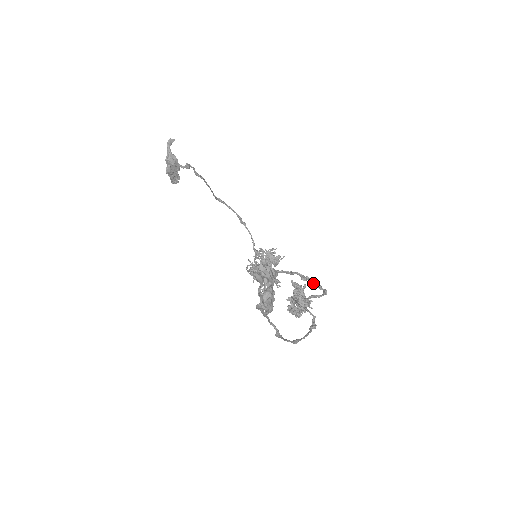
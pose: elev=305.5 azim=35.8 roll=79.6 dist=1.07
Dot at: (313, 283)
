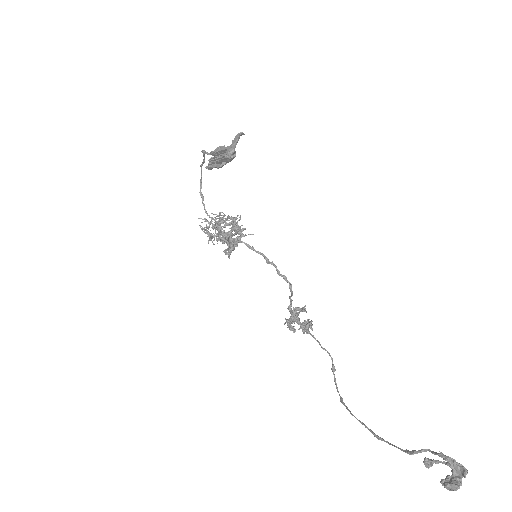
Dot at: (279, 273)
